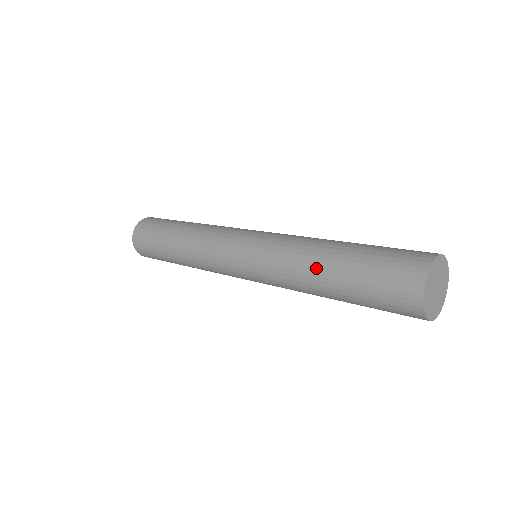
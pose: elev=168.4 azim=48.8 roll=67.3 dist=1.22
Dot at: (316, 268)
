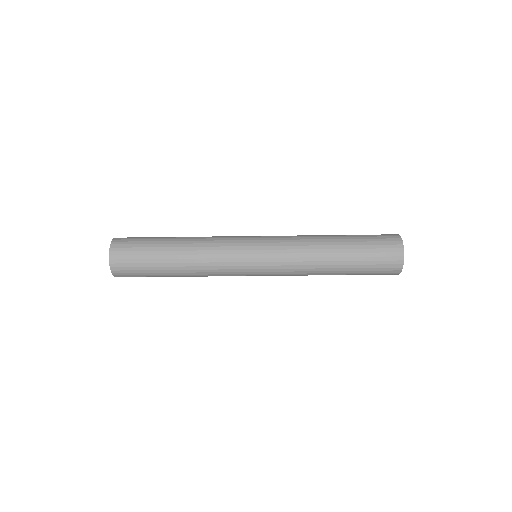
Dot at: (329, 253)
